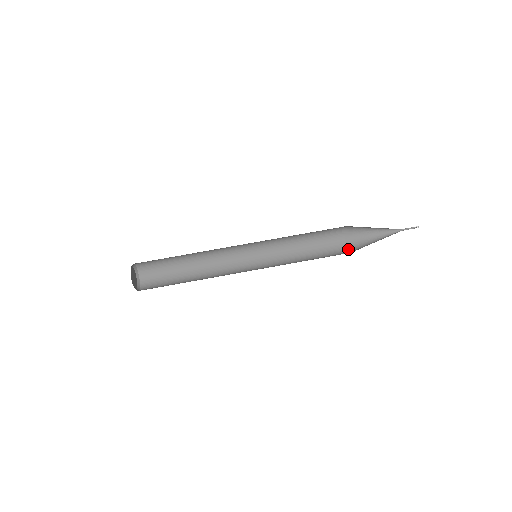
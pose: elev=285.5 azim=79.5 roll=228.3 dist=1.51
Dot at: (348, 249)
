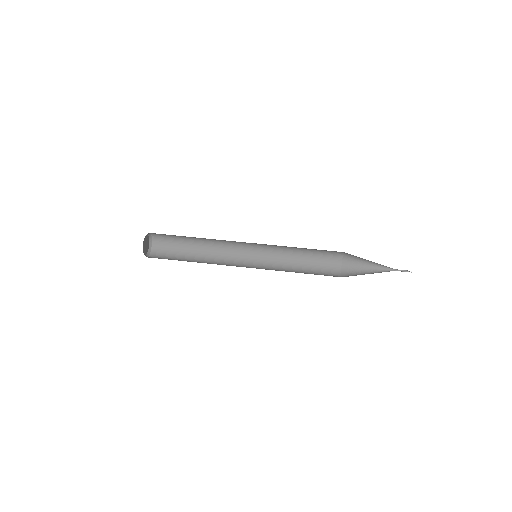
Dot at: (342, 276)
